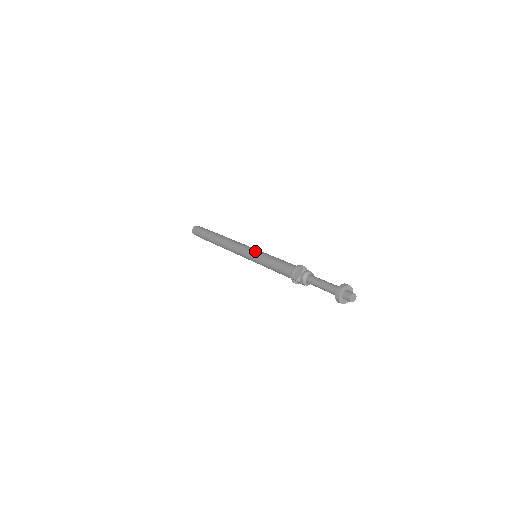
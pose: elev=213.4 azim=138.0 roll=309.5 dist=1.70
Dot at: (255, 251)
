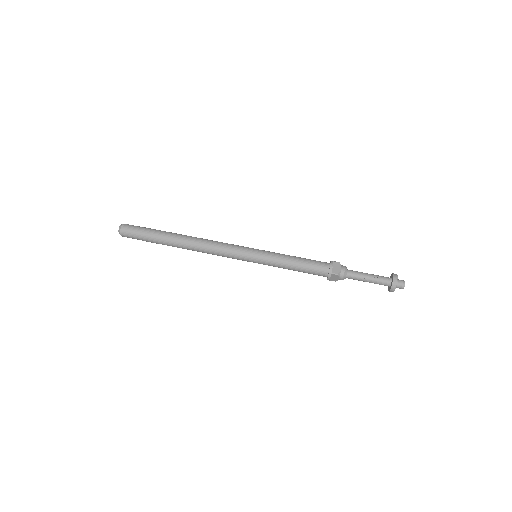
Dot at: (259, 250)
